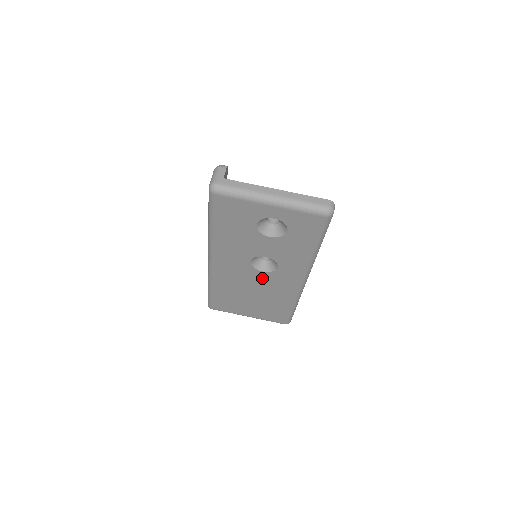
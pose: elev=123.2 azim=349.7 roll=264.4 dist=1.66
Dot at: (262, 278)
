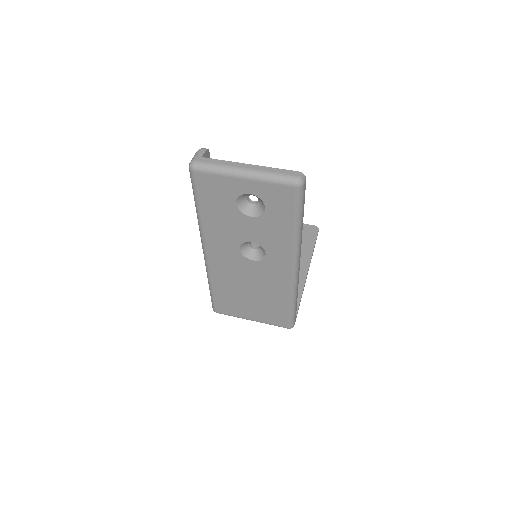
Dot at: (254, 269)
